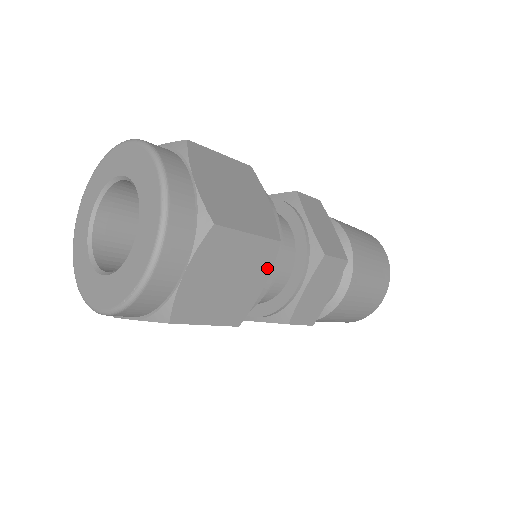
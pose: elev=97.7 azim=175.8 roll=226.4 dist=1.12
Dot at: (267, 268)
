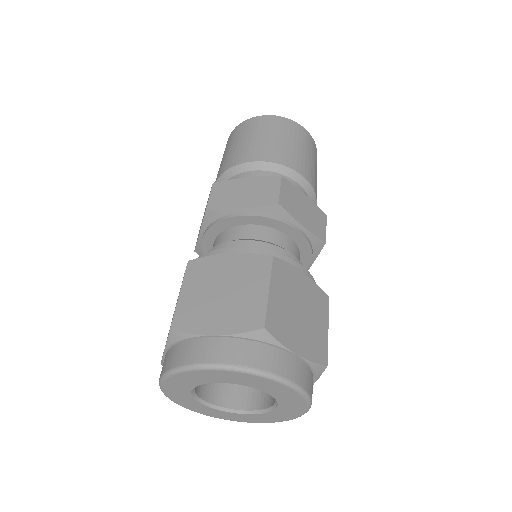
Dot at: occluded
